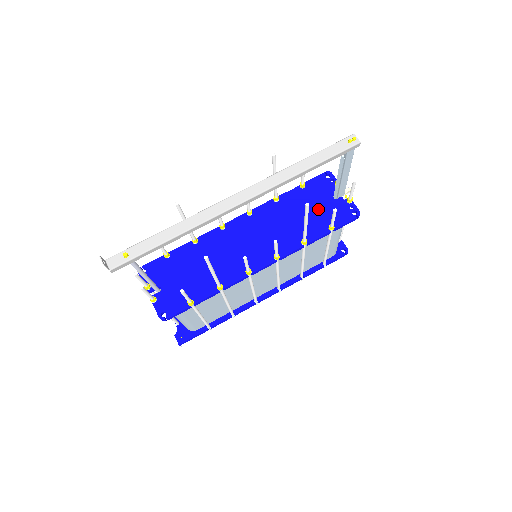
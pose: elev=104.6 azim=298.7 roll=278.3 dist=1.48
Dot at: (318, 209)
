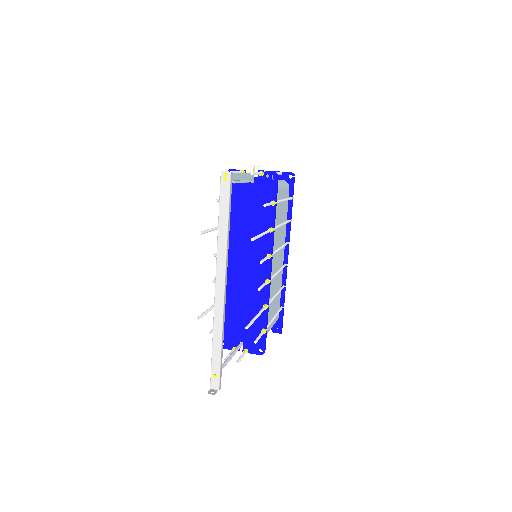
Dot at: (253, 201)
